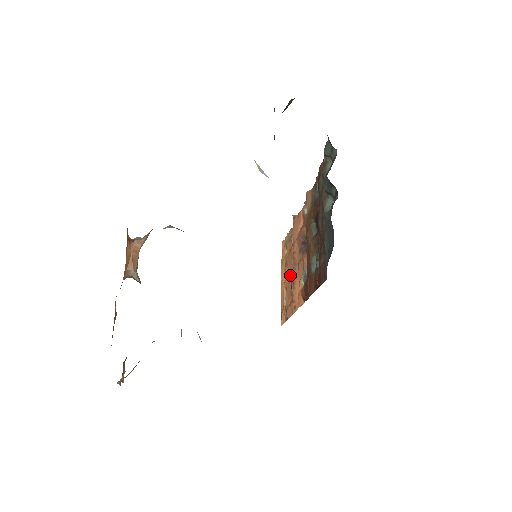
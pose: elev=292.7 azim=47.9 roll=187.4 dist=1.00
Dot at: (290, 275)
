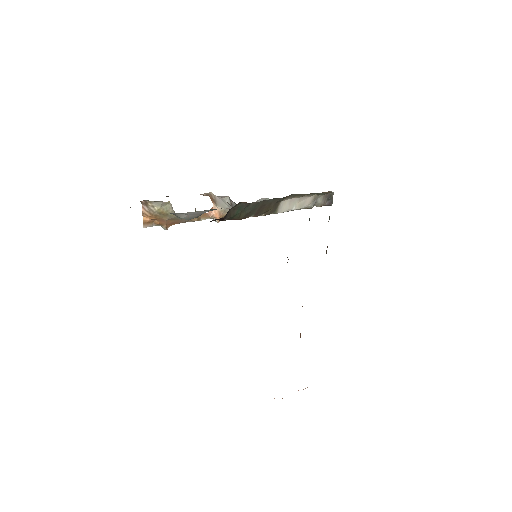
Dot at: occluded
